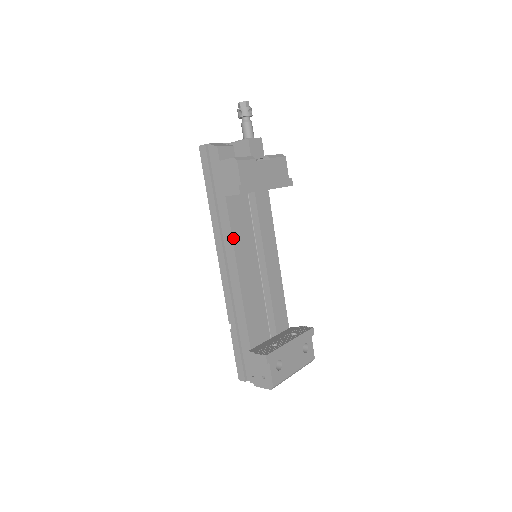
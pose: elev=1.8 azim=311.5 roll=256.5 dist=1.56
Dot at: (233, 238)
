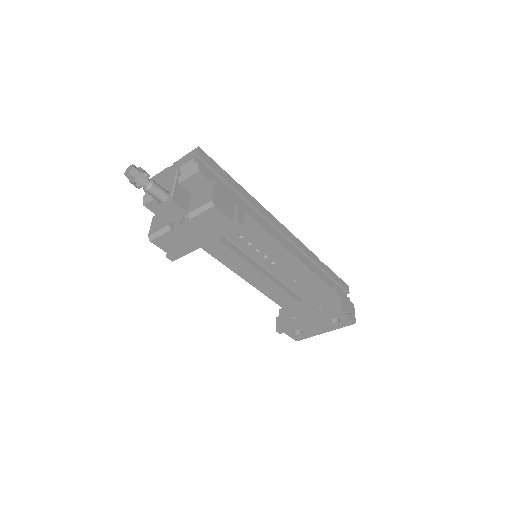
Dot at: (215, 257)
